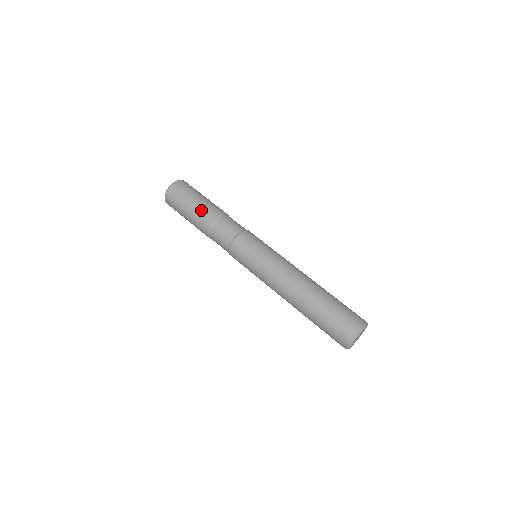
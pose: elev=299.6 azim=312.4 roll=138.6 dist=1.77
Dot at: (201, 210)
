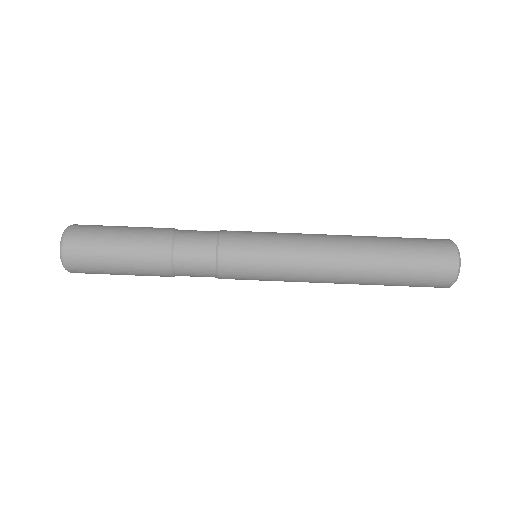
Dot at: (138, 266)
